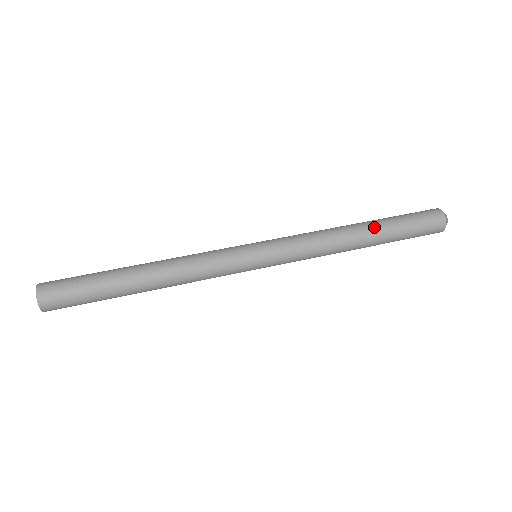
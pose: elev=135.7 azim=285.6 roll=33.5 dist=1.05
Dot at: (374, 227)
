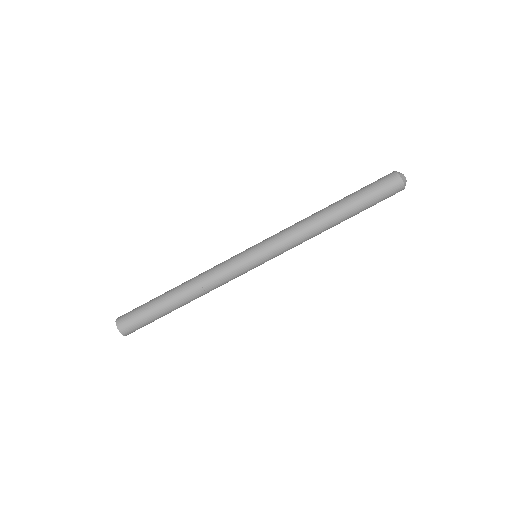
Dot at: (342, 208)
